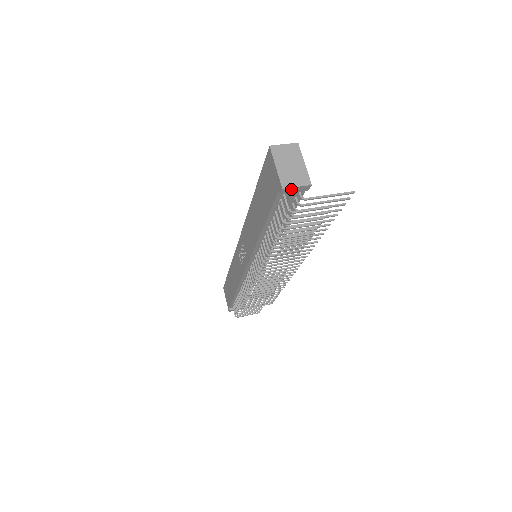
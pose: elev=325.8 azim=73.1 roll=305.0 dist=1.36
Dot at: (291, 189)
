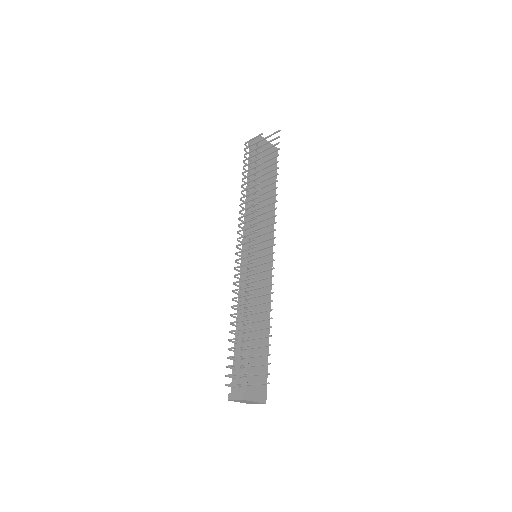
Dot at: (252, 141)
